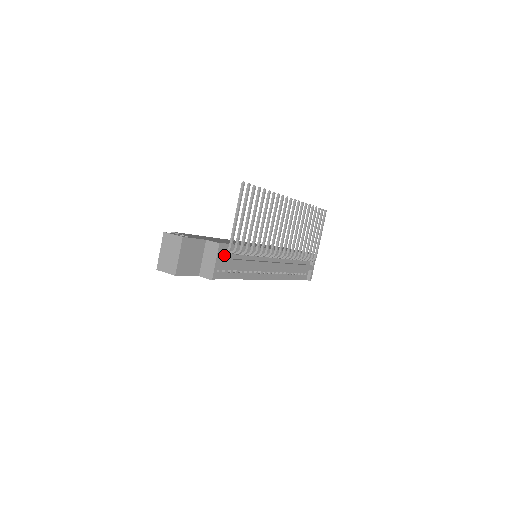
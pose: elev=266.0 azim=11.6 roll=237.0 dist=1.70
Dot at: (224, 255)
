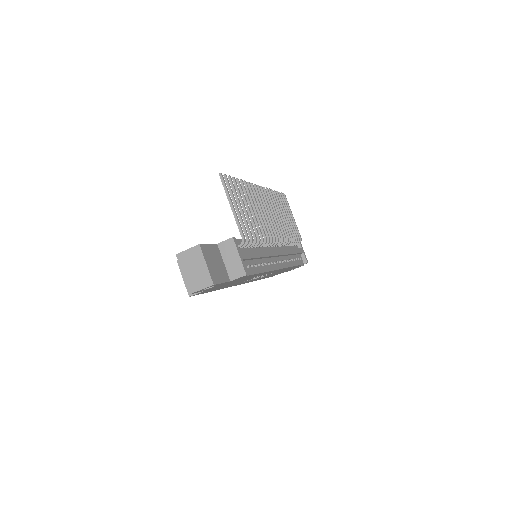
Dot at: (240, 251)
